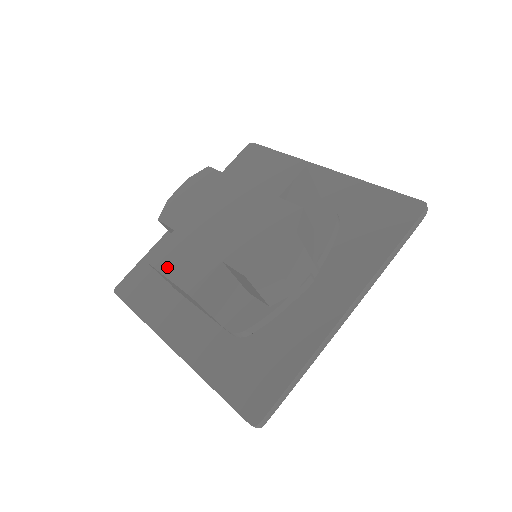
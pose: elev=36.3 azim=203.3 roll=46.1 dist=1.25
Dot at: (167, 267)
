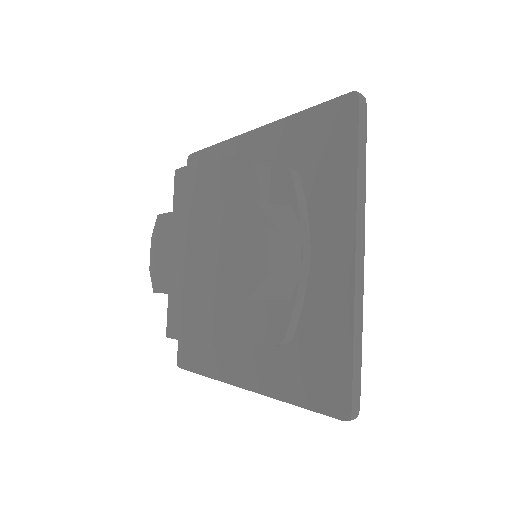
Dot at: (182, 332)
